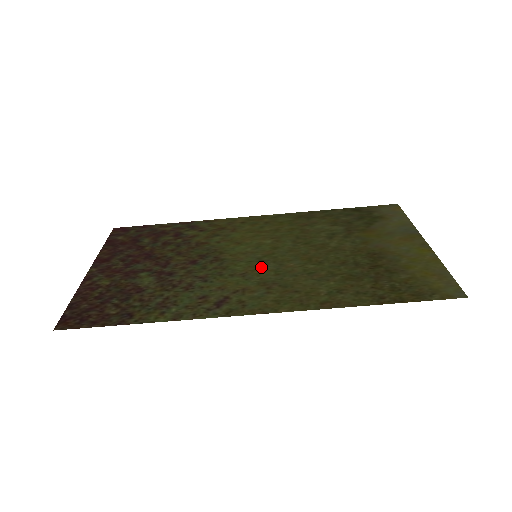
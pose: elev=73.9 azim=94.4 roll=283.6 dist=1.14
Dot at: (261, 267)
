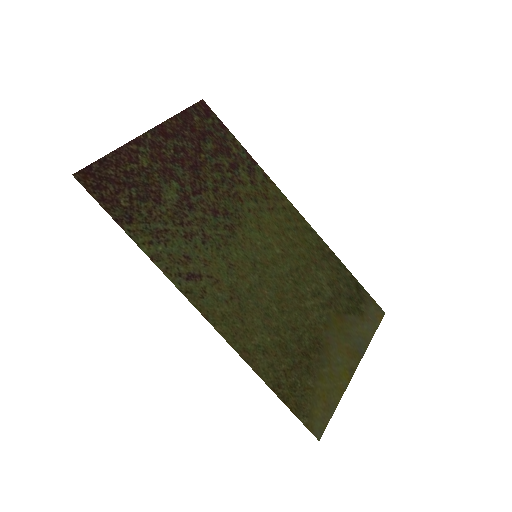
Dot at: (248, 272)
